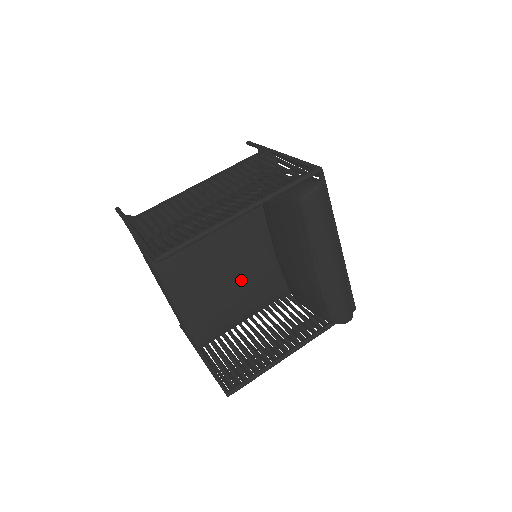
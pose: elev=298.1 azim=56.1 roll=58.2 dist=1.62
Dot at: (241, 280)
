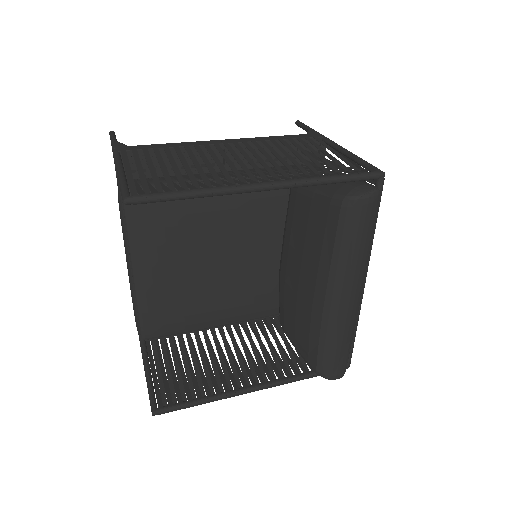
Dot at: (227, 278)
